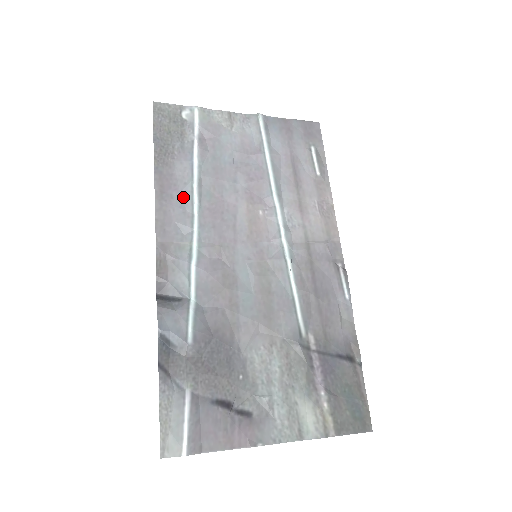
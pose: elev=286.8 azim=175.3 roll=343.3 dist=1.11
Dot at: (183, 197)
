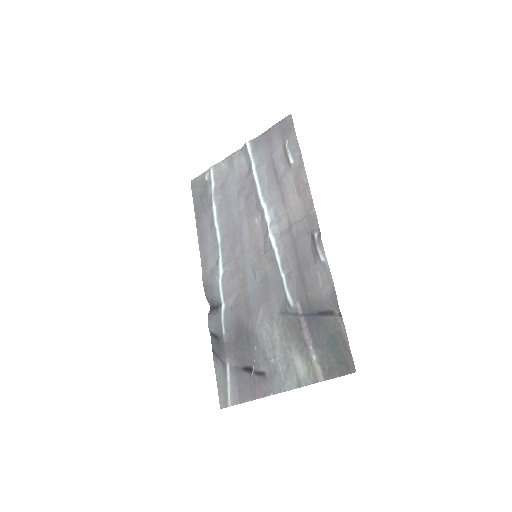
Dot at: (212, 236)
